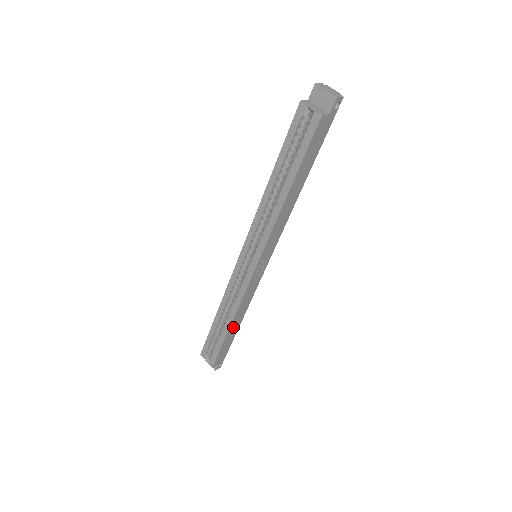
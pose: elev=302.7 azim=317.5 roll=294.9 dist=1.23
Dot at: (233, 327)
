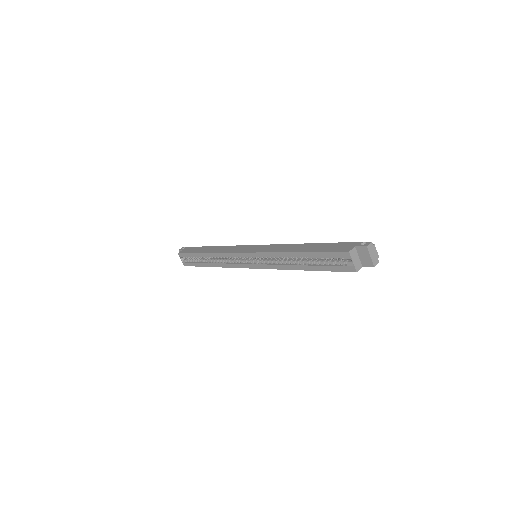
Dot at: occluded
